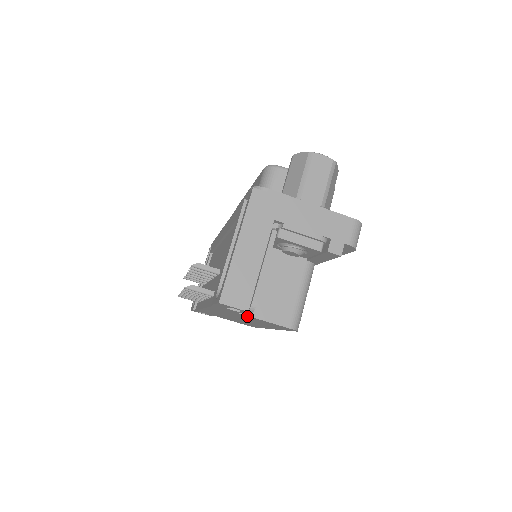
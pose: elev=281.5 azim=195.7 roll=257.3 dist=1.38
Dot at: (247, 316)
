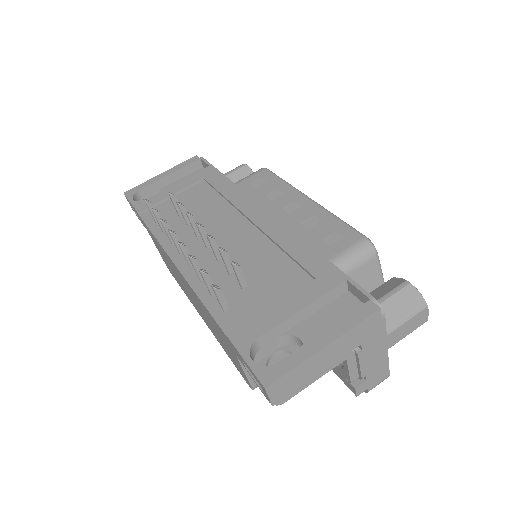
Dot at: occluded
